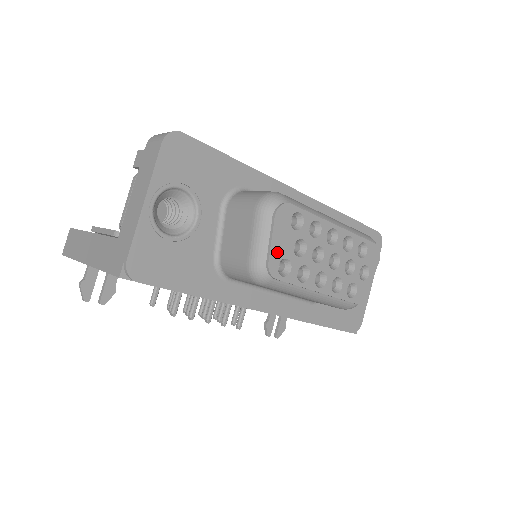
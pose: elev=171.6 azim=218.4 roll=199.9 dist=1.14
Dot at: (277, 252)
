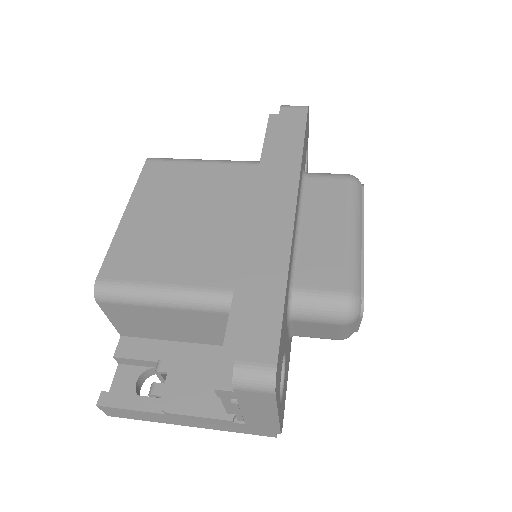
Dot at: occluded
